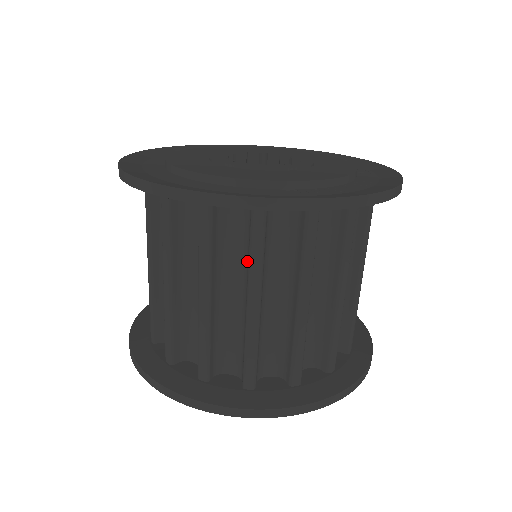
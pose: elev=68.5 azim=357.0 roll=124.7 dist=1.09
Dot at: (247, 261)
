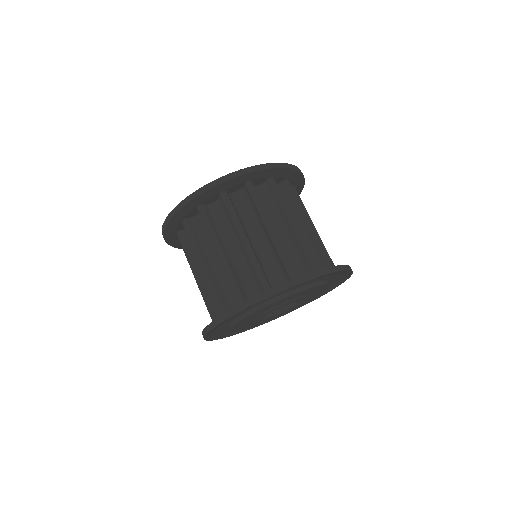
Dot at: occluded
